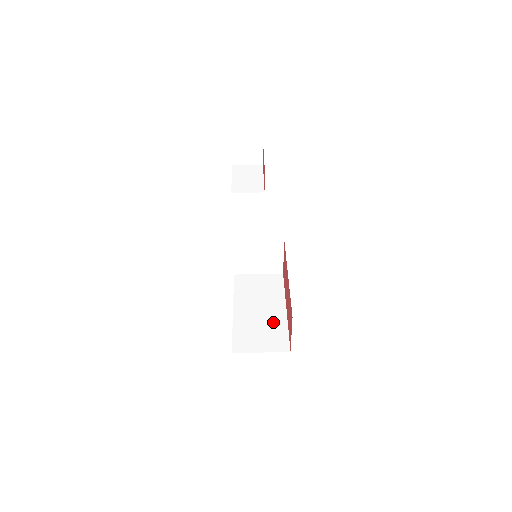
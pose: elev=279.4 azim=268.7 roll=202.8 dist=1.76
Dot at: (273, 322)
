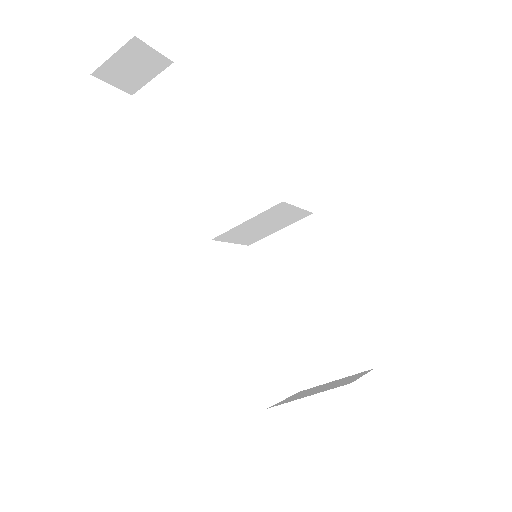
Dot at: (332, 320)
